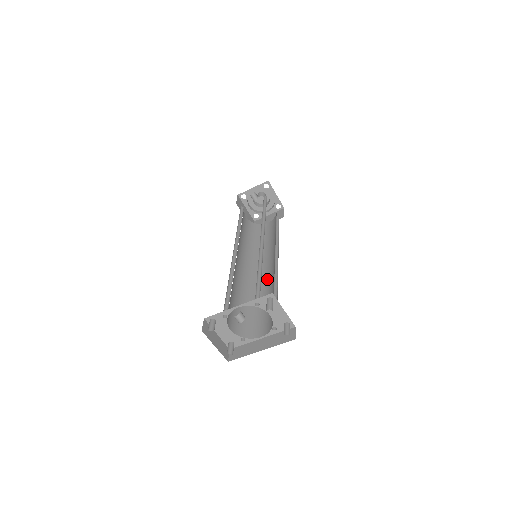
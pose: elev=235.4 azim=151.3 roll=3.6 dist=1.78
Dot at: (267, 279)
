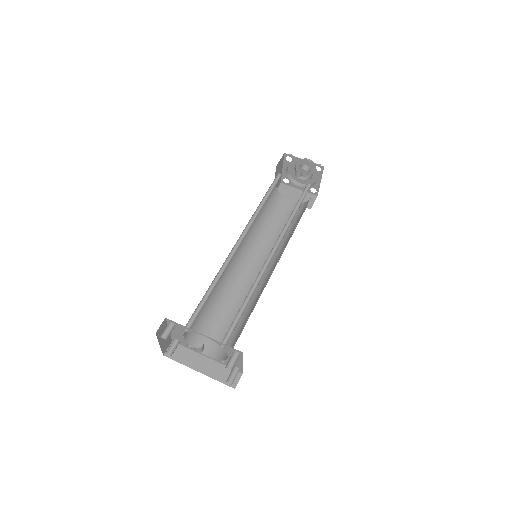
Dot at: (250, 284)
